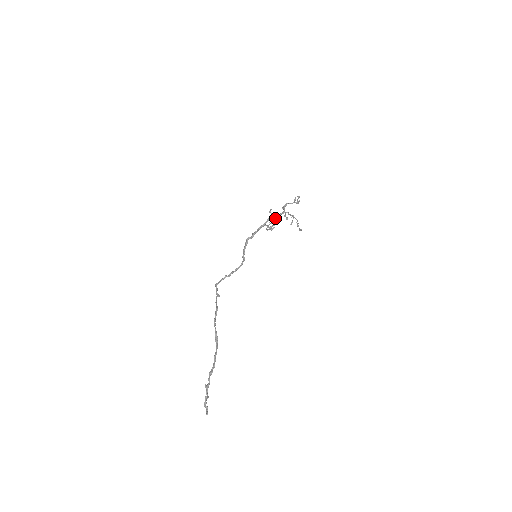
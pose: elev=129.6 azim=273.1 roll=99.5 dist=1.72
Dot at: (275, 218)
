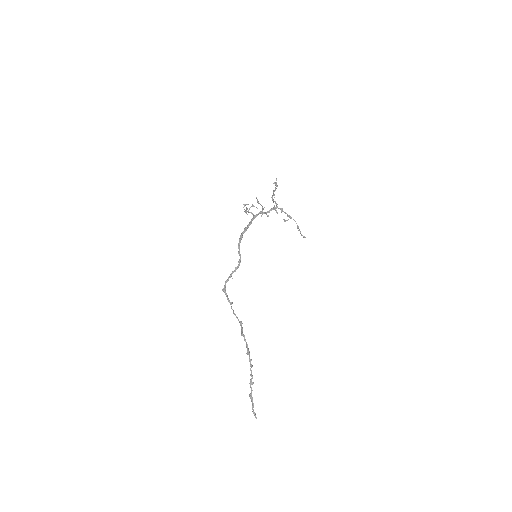
Dot at: (267, 212)
